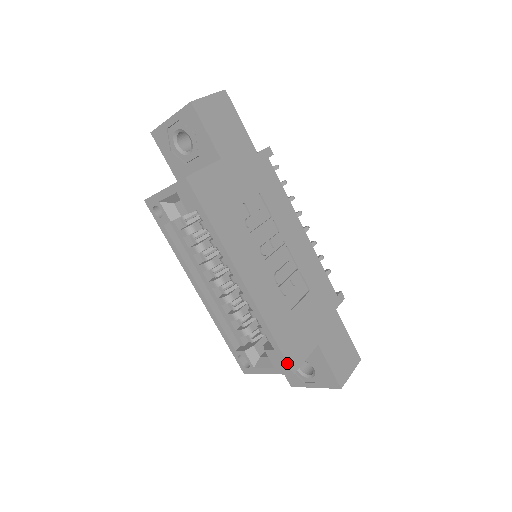
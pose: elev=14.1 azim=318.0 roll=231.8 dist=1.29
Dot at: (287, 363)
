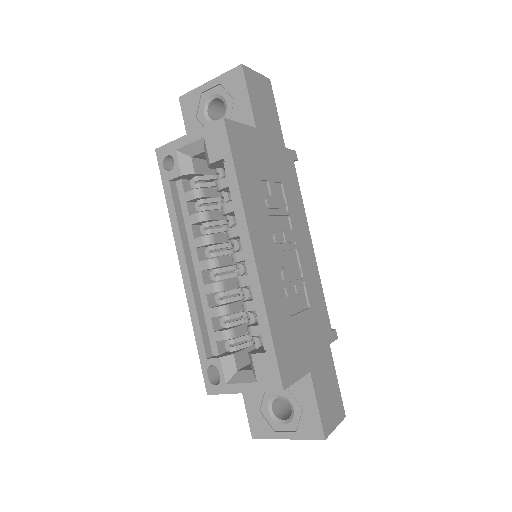
Dot at: (279, 373)
